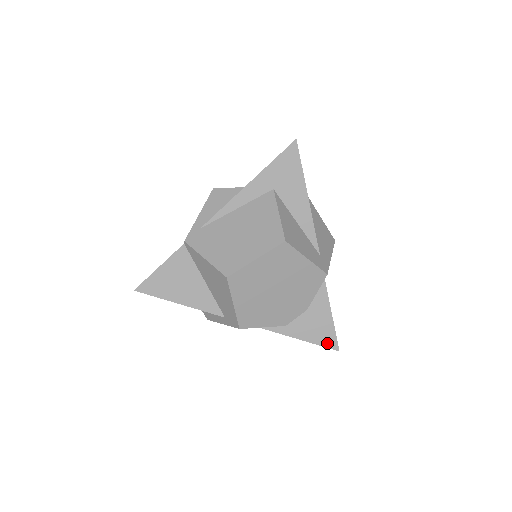
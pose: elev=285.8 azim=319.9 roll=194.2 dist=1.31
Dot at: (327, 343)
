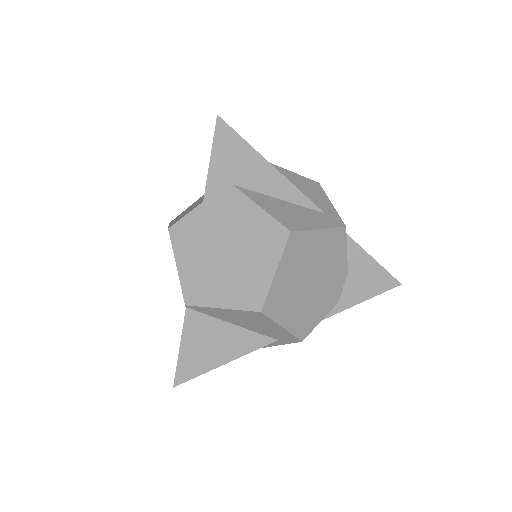
Dot at: (386, 286)
